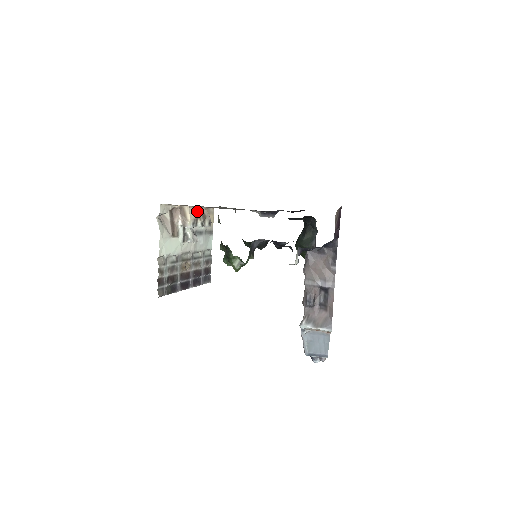
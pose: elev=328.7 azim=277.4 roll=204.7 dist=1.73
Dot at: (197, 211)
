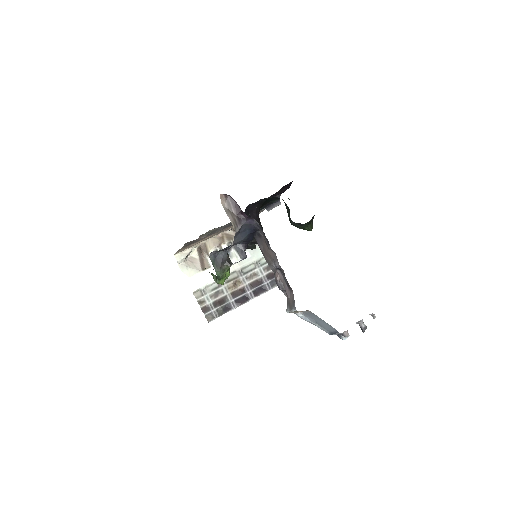
Dot at: (220, 238)
